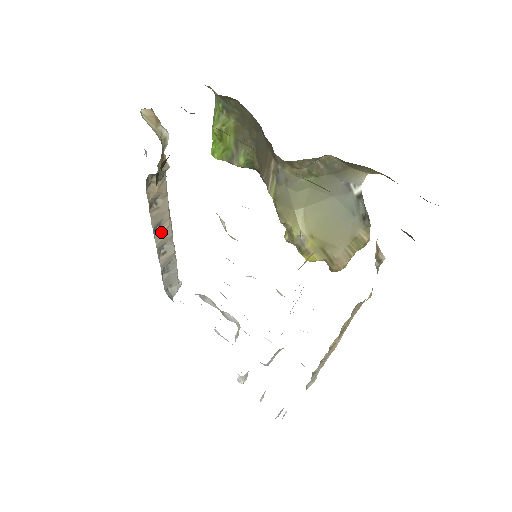
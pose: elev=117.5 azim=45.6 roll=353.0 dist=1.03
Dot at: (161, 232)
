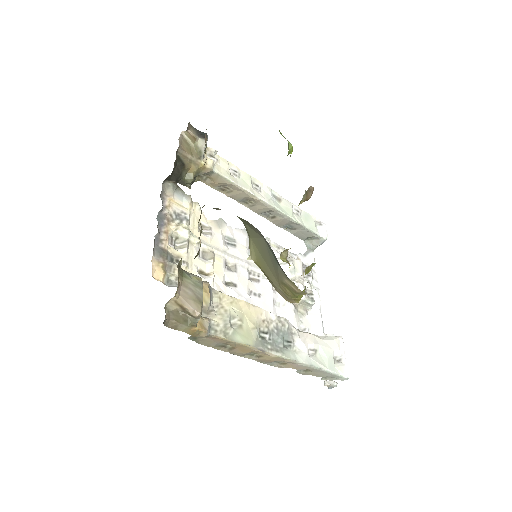
Dot at: (253, 204)
